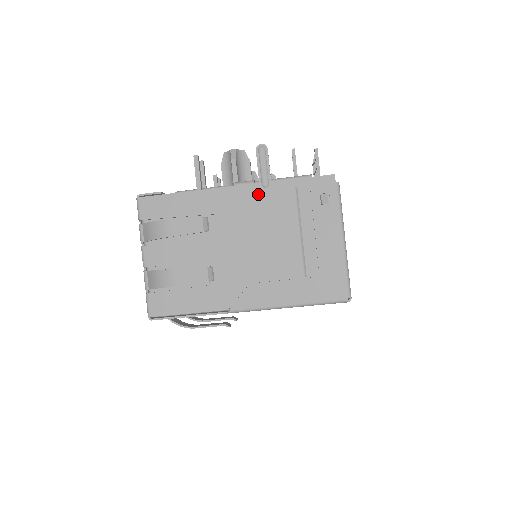
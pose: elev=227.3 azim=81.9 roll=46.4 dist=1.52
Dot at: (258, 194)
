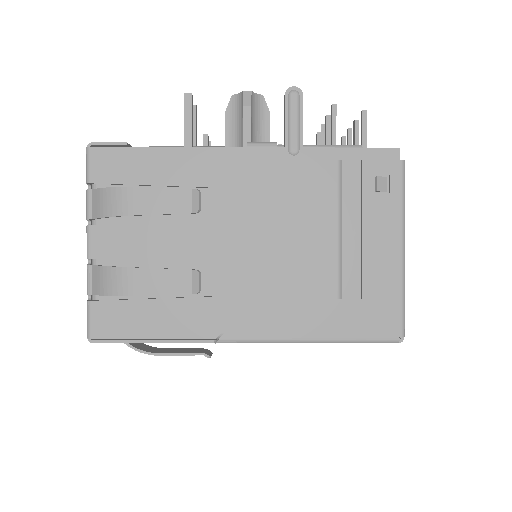
Dot at: (281, 164)
